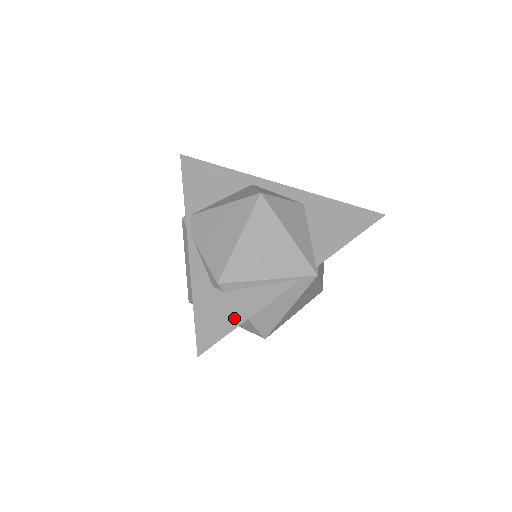
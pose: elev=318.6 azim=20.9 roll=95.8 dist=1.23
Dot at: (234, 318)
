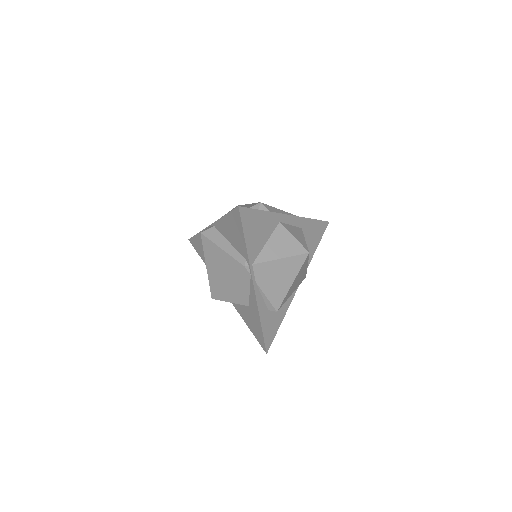
Dot at: (278, 323)
